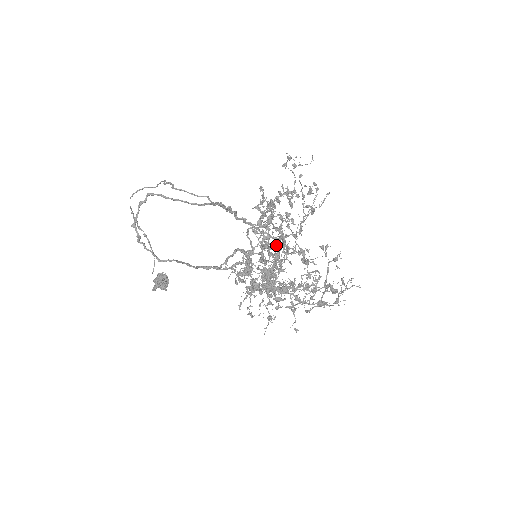
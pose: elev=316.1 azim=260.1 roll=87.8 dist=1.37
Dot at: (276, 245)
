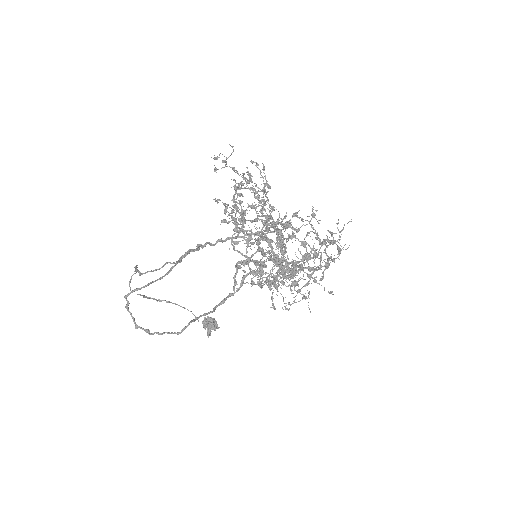
Dot at: (267, 231)
